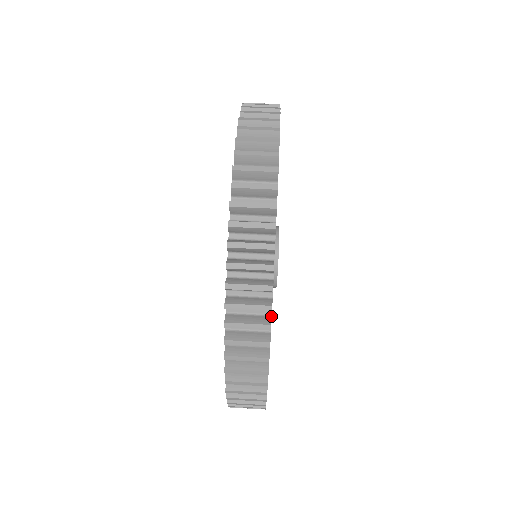
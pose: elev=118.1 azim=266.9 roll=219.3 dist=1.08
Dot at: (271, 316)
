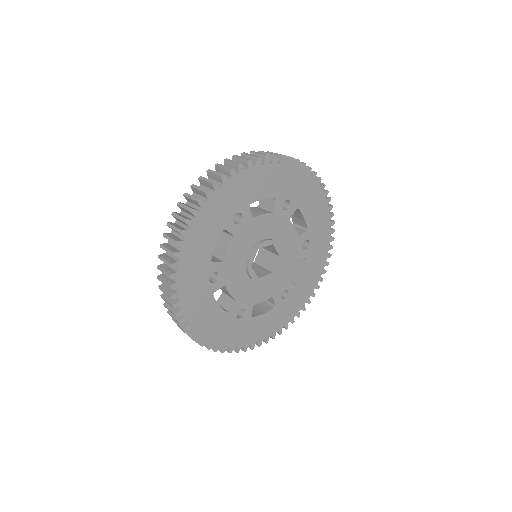
Dot at: (269, 162)
